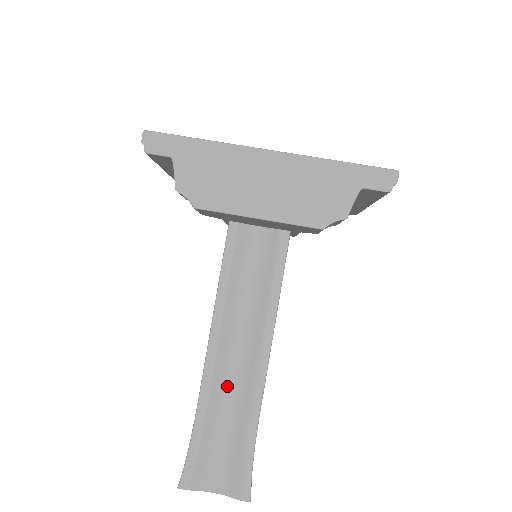
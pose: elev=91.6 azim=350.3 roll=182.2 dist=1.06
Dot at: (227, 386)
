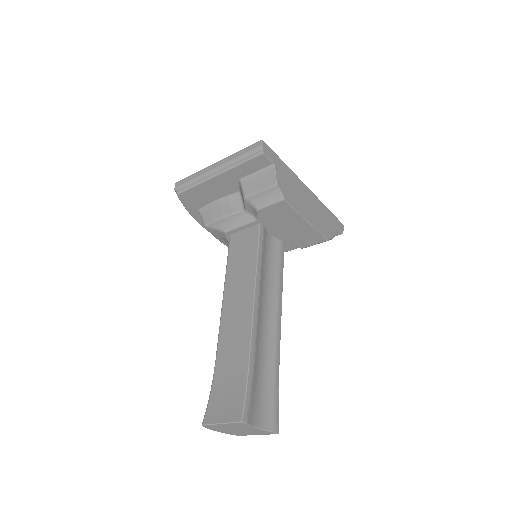
Dot at: (261, 339)
